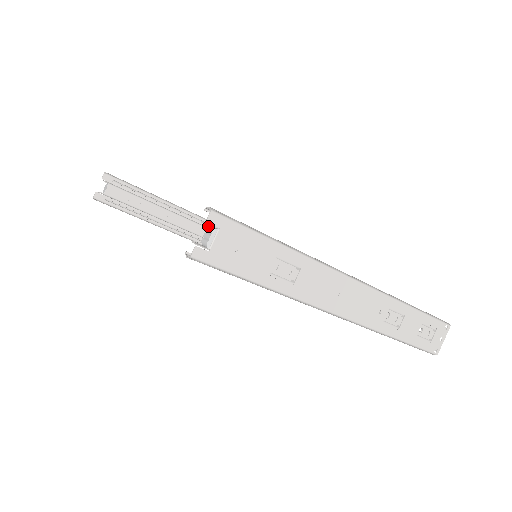
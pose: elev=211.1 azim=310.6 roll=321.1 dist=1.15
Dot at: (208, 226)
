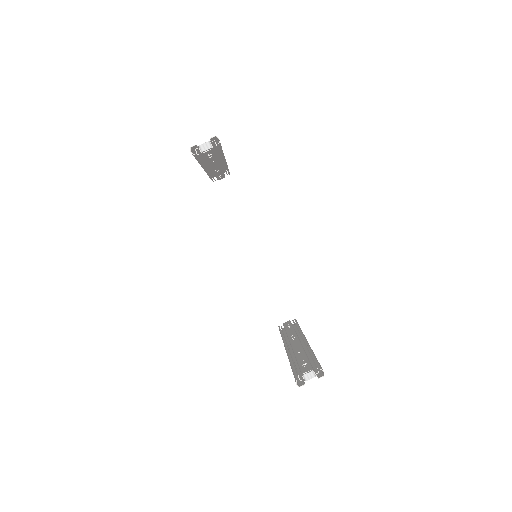
Dot at: (312, 370)
